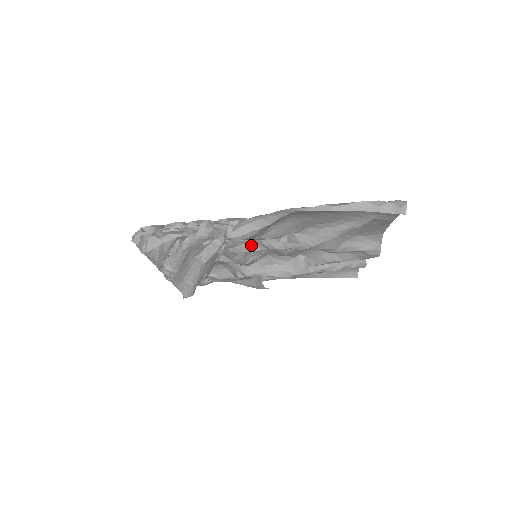
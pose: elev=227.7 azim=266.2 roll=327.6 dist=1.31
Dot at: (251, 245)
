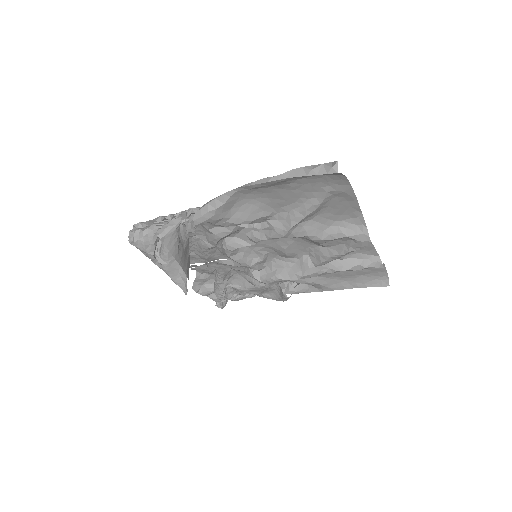
Dot at: (241, 241)
